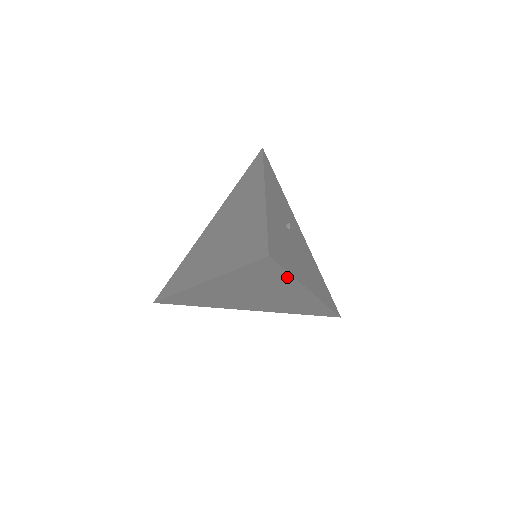
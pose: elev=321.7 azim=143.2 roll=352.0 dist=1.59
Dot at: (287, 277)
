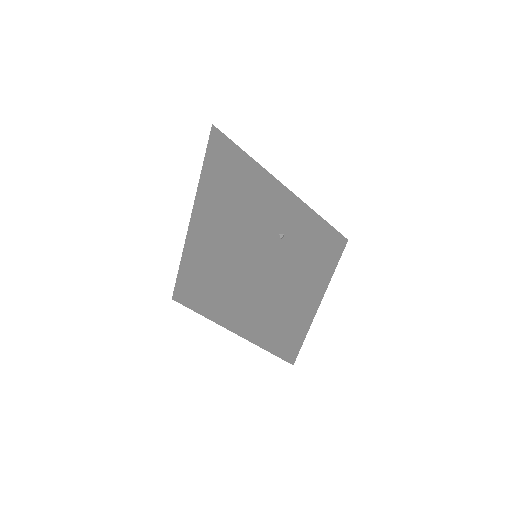
Dot at: occluded
